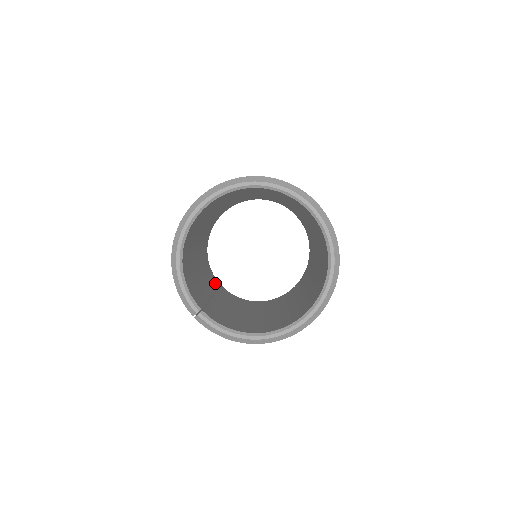
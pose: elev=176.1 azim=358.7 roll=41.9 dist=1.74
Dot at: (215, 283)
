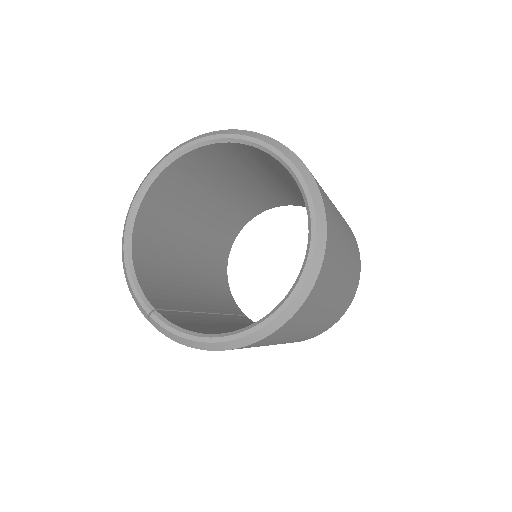
Dot at: (232, 310)
